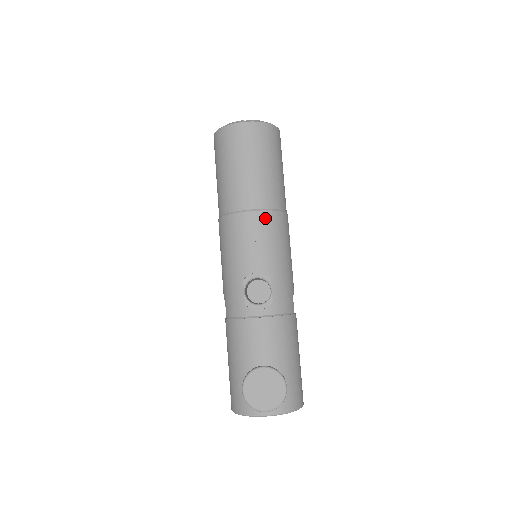
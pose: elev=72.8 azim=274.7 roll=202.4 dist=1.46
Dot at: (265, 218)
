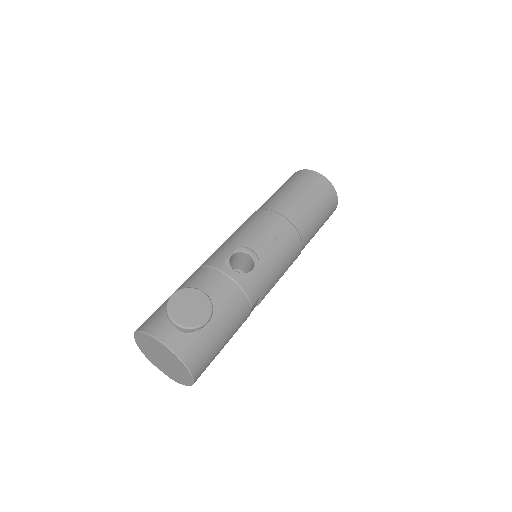
Dot at: (288, 228)
